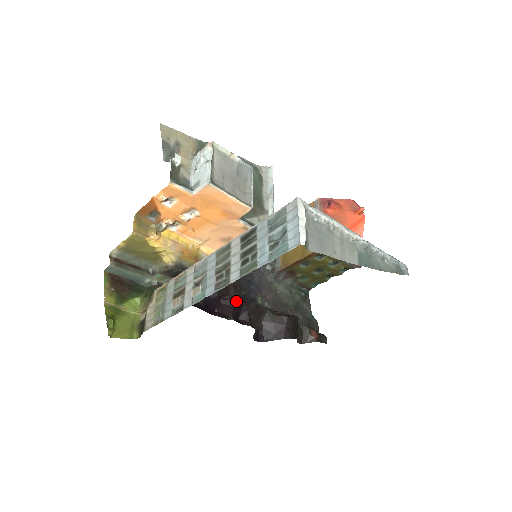
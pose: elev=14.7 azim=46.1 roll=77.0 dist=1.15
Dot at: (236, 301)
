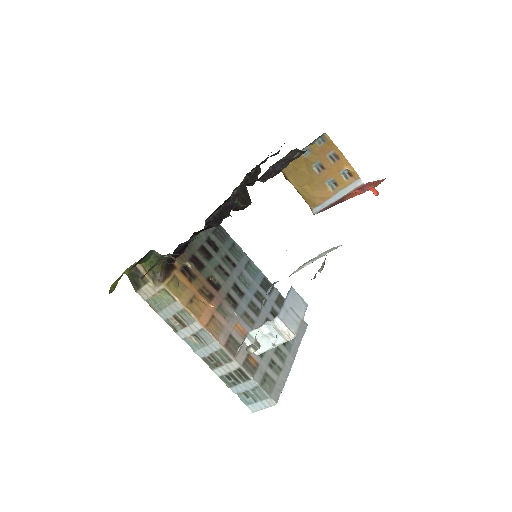
Dot at: (217, 225)
